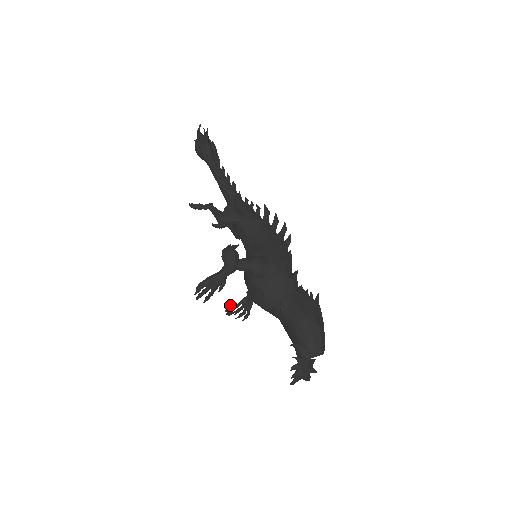
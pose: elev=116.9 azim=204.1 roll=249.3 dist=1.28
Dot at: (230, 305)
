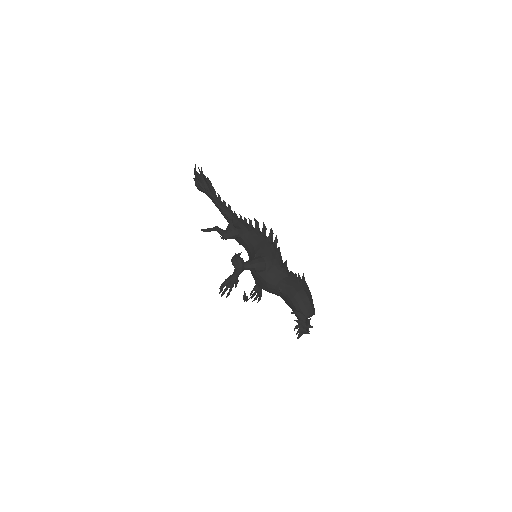
Dot at: (245, 294)
